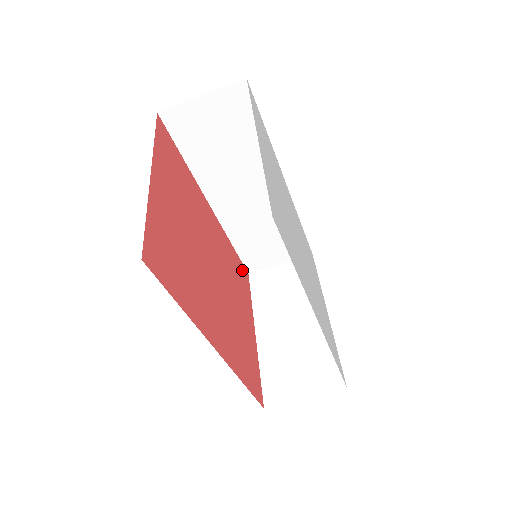
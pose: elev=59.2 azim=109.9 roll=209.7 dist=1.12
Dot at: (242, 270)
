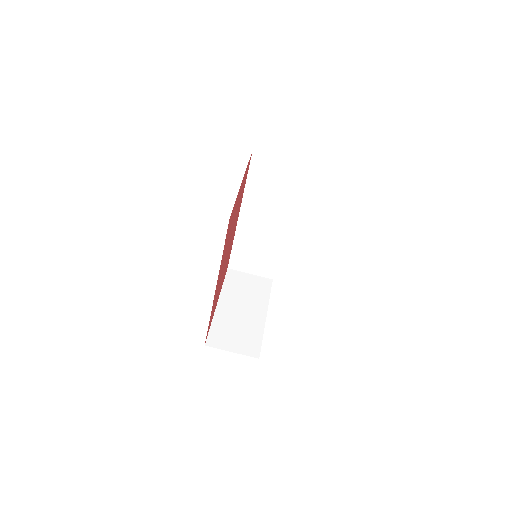
Dot at: occluded
